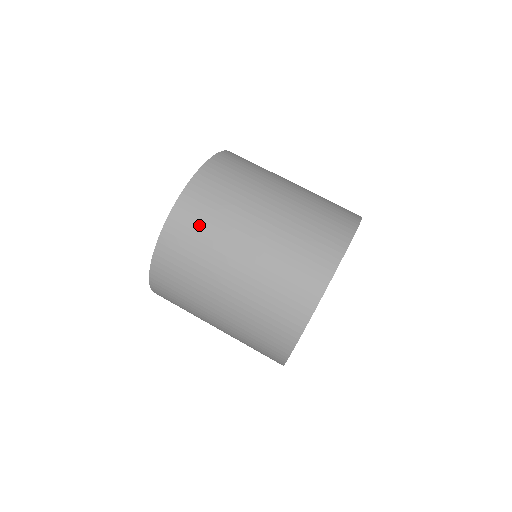
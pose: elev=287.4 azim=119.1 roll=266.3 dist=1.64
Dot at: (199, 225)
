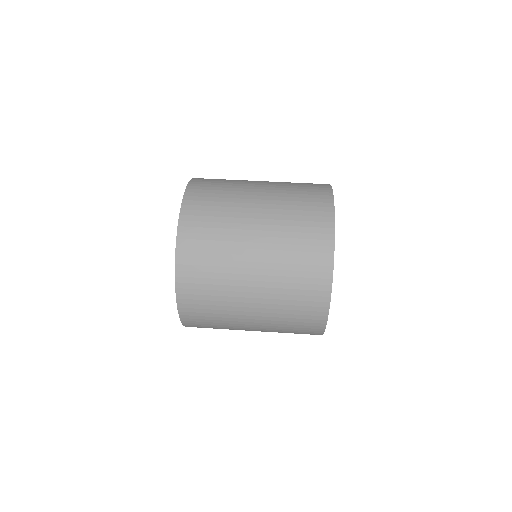
Dot at: (209, 216)
